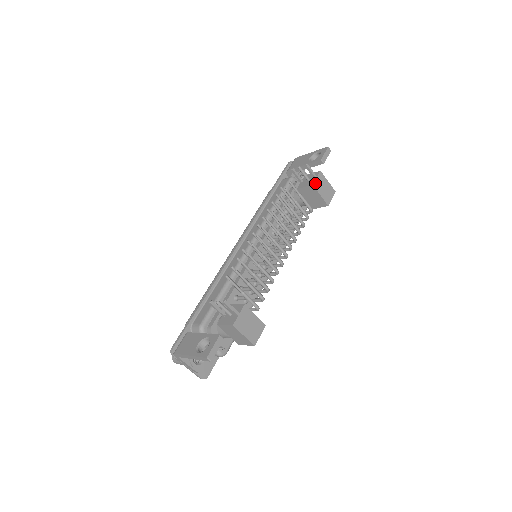
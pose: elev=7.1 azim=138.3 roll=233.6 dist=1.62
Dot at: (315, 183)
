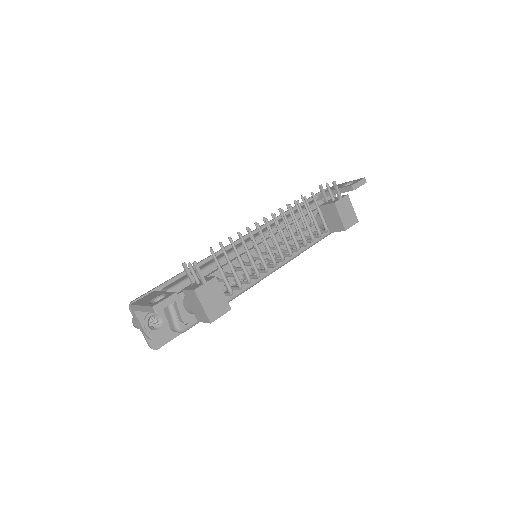
Dot at: (338, 203)
